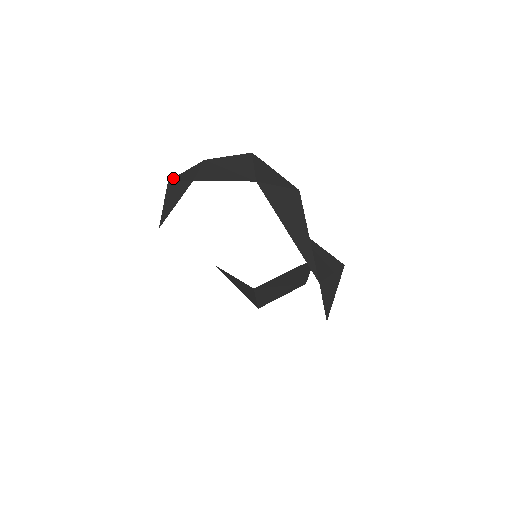
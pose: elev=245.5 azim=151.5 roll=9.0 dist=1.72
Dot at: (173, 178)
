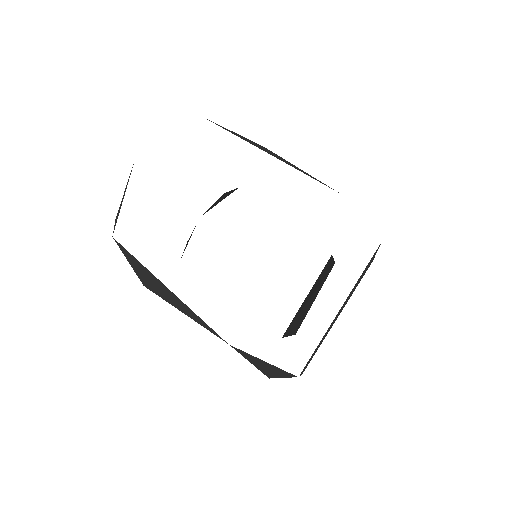
Dot at: occluded
